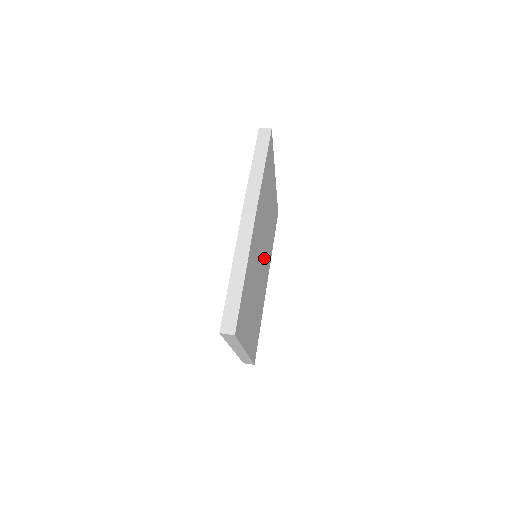
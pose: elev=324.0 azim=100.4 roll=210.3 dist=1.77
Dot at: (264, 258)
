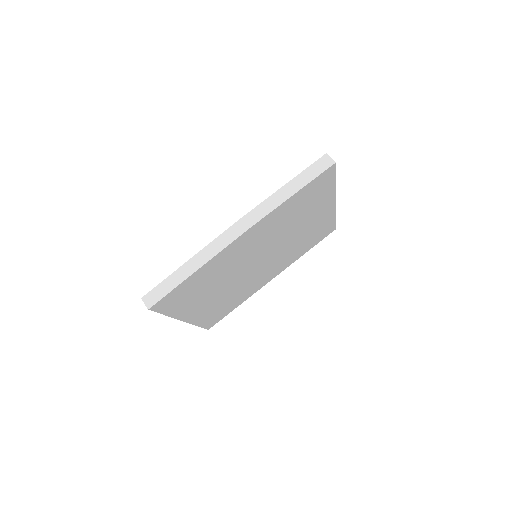
Dot at: (269, 261)
